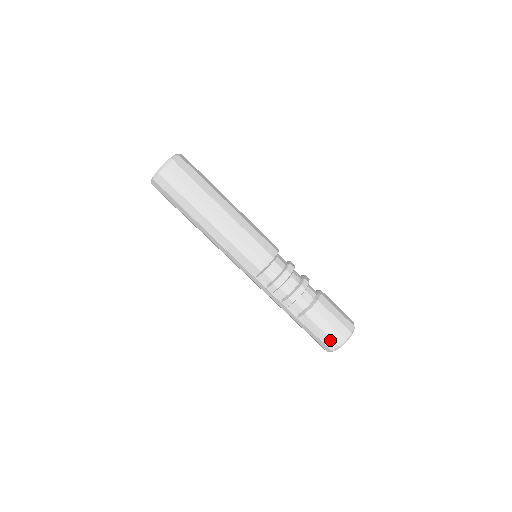
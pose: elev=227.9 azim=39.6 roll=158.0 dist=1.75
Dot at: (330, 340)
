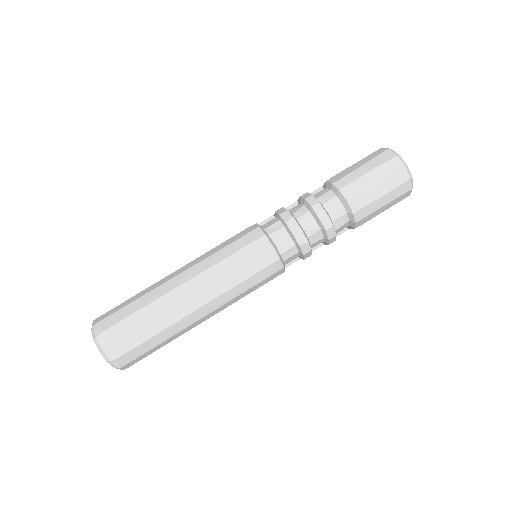
Dot at: (396, 203)
